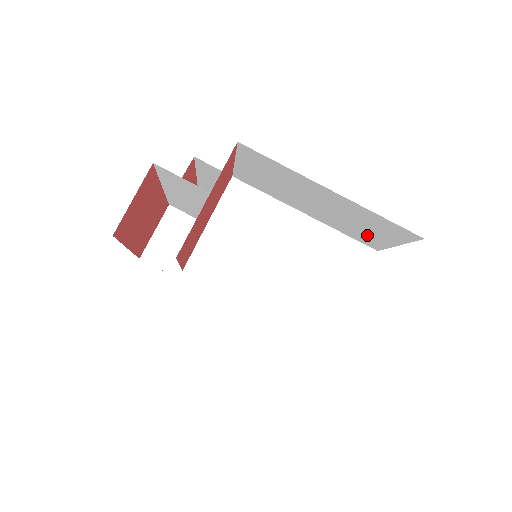
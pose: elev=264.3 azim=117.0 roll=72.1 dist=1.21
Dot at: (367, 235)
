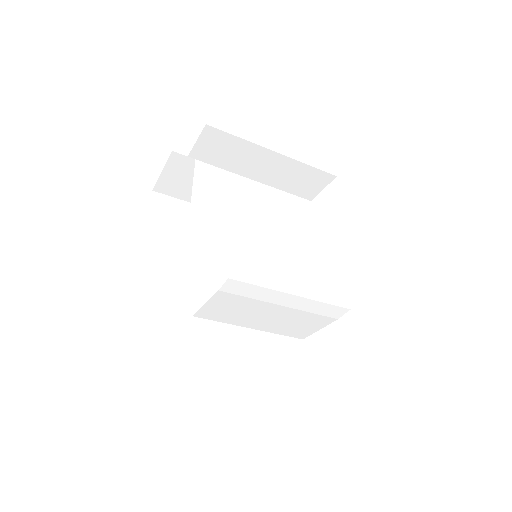
Dot at: occluded
